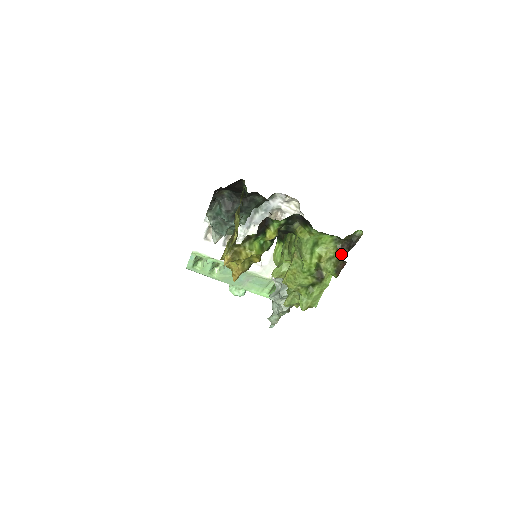
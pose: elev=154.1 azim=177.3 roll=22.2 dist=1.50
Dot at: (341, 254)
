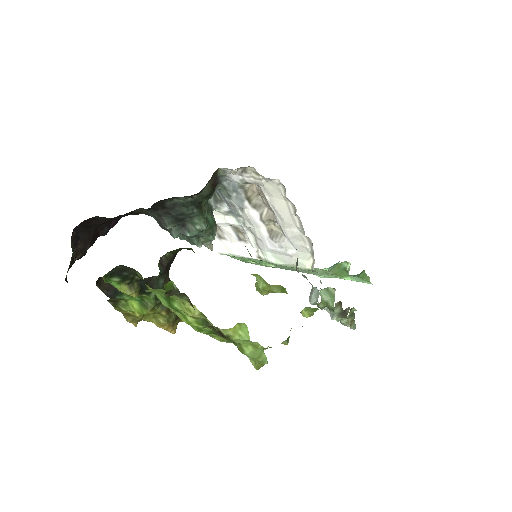
Dot at: occluded
